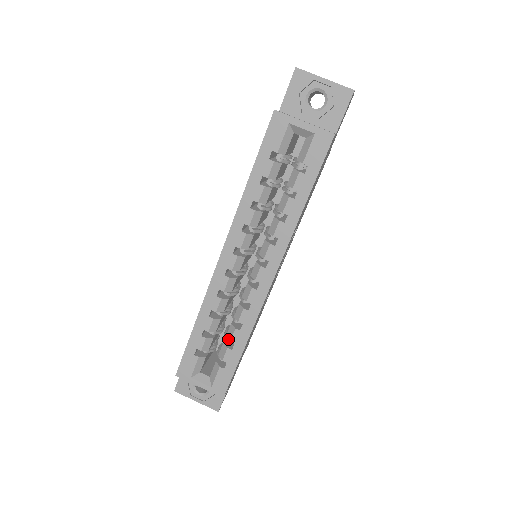
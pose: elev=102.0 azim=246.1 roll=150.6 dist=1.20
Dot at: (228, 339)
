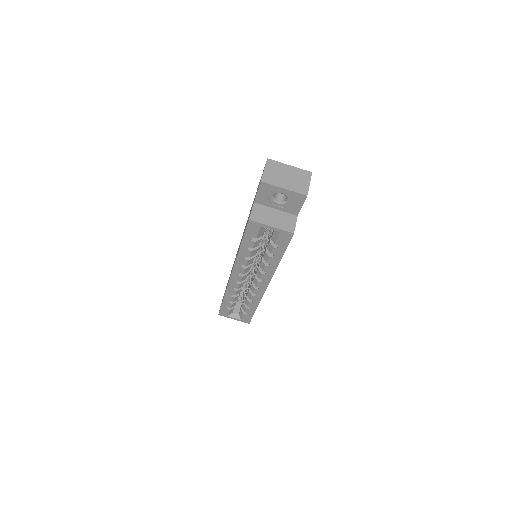
Dot at: (246, 304)
